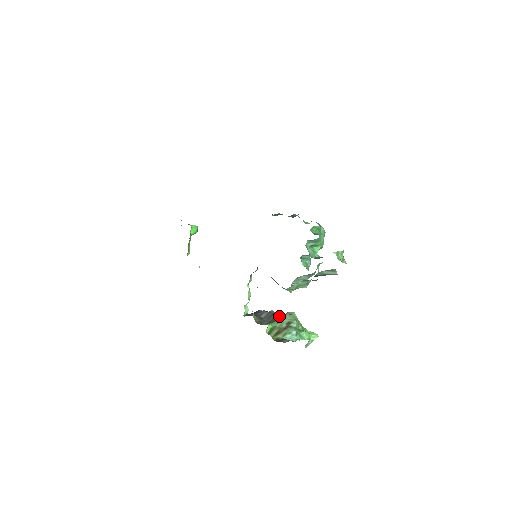
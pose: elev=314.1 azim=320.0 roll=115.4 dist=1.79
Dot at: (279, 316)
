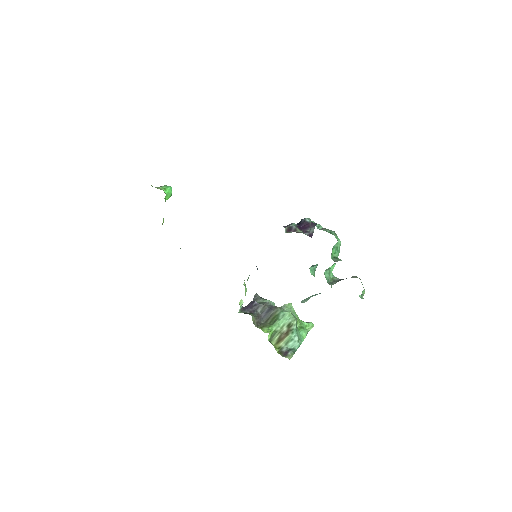
Dot at: (278, 314)
